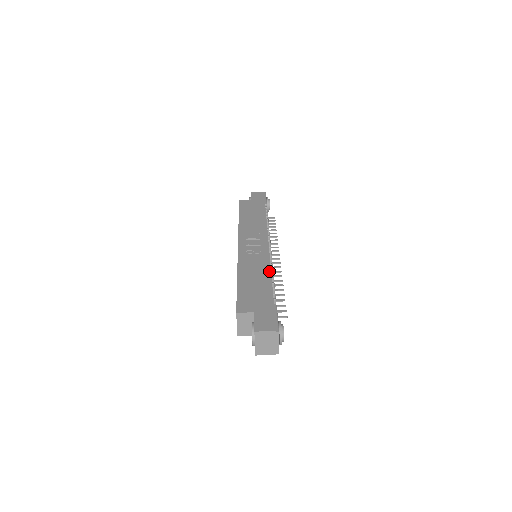
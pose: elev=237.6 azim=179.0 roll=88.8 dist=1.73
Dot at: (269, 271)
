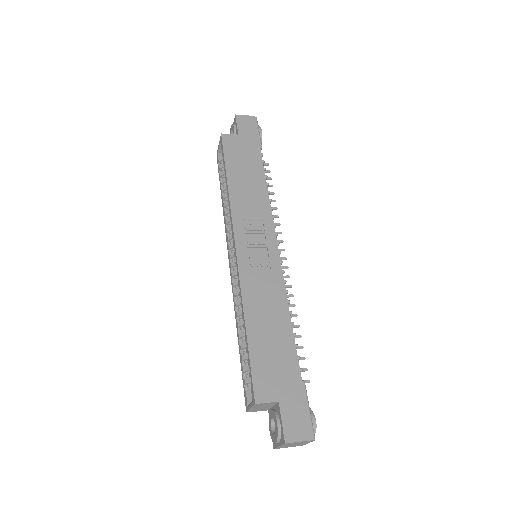
Dot at: (287, 309)
